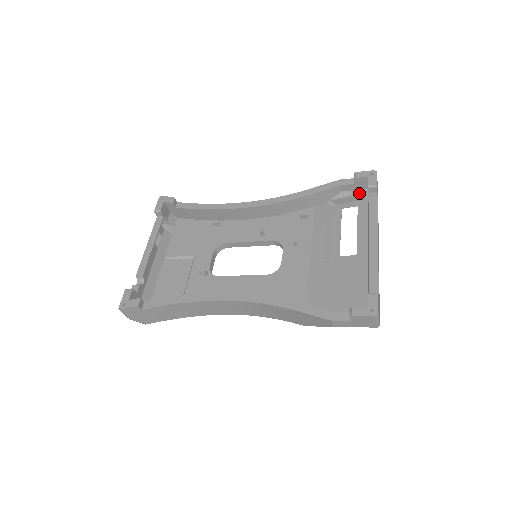
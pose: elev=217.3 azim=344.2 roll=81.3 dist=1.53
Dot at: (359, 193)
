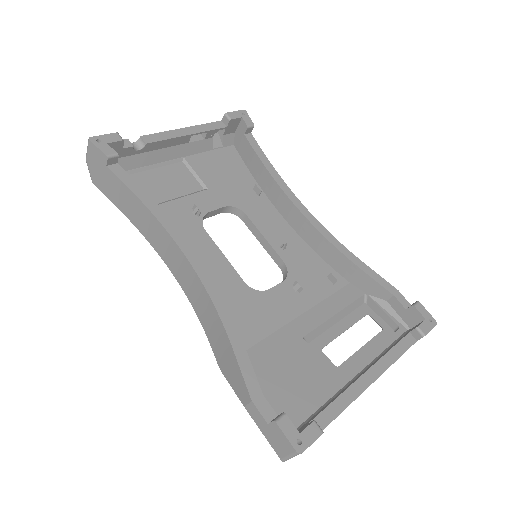
Dot at: (398, 321)
